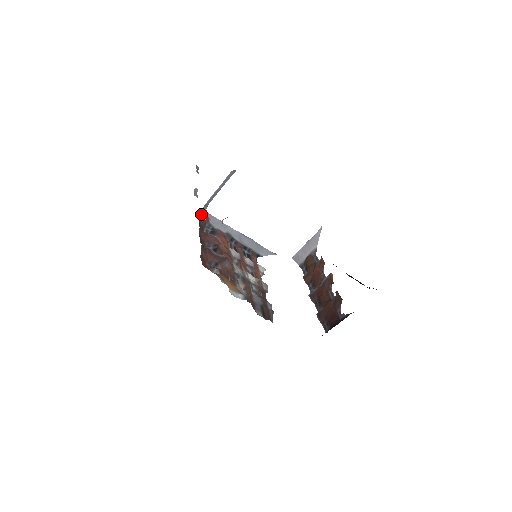
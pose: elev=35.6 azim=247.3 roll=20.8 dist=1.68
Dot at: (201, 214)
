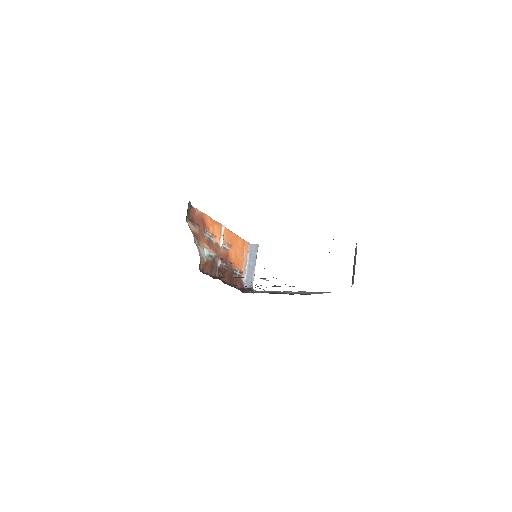
Dot at: (245, 289)
